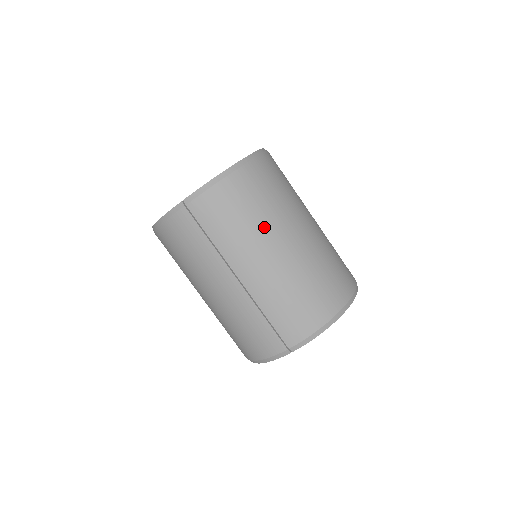
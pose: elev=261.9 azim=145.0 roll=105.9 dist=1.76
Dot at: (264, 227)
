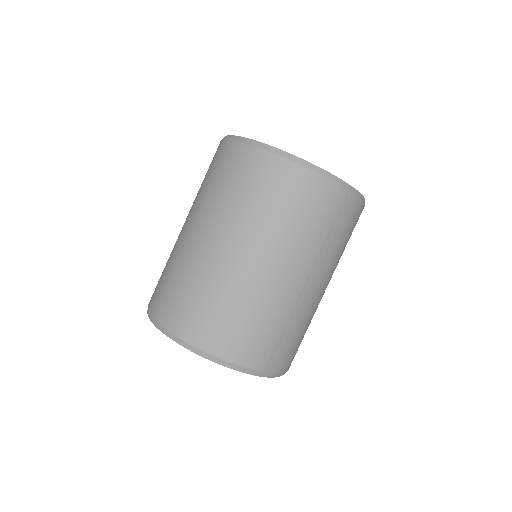
Dot at: occluded
